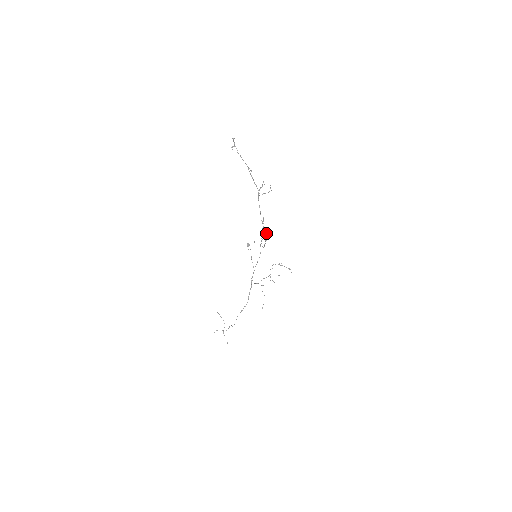
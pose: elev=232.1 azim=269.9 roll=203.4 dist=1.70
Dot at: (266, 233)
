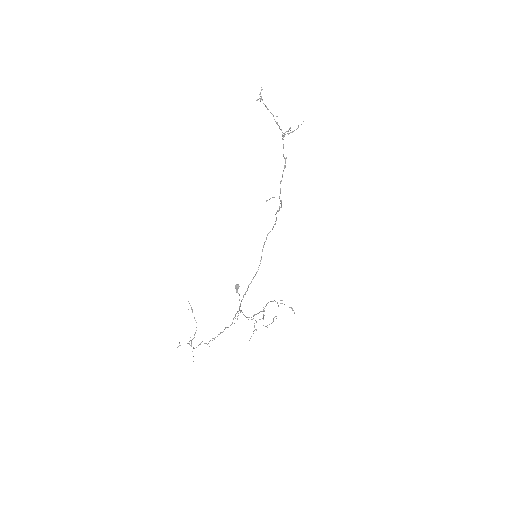
Dot at: (281, 200)
